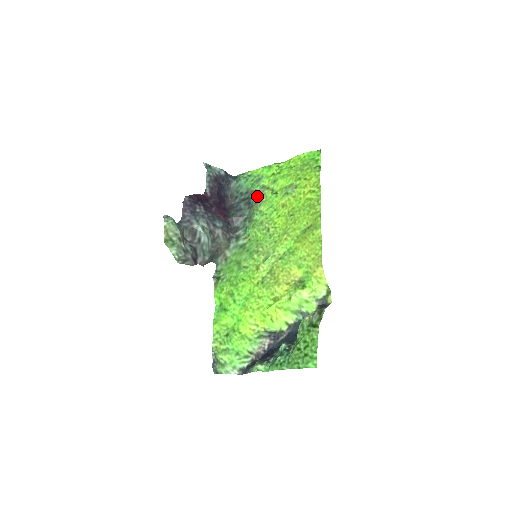
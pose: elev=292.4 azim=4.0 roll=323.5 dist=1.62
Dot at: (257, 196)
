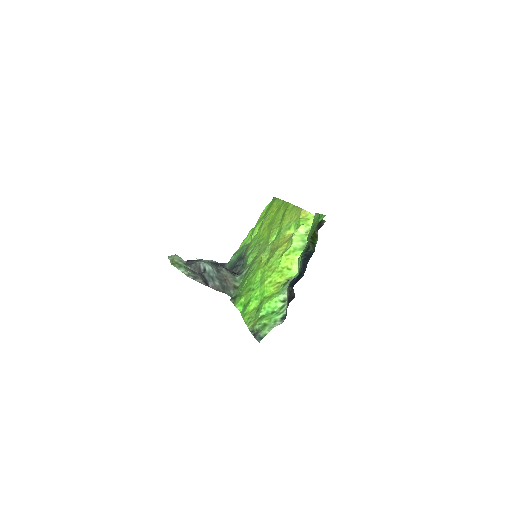
Dot at: (245, 250)
